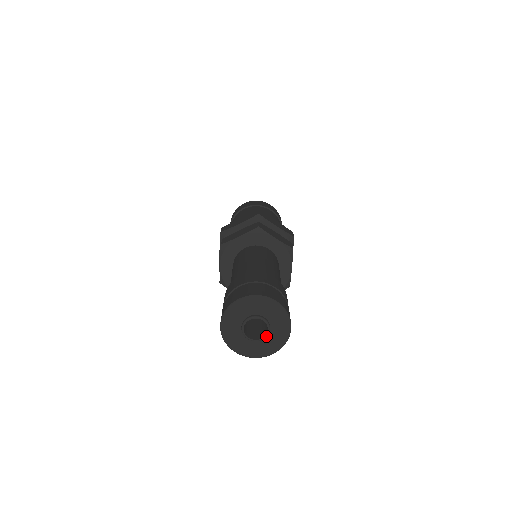
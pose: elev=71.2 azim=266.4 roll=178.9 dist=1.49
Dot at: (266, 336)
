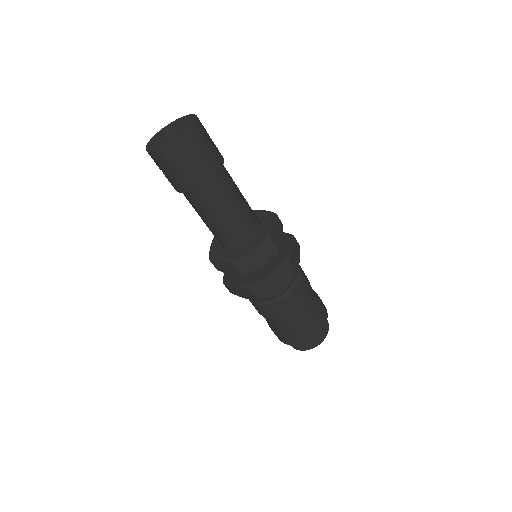
Dot at: (179, 124)
